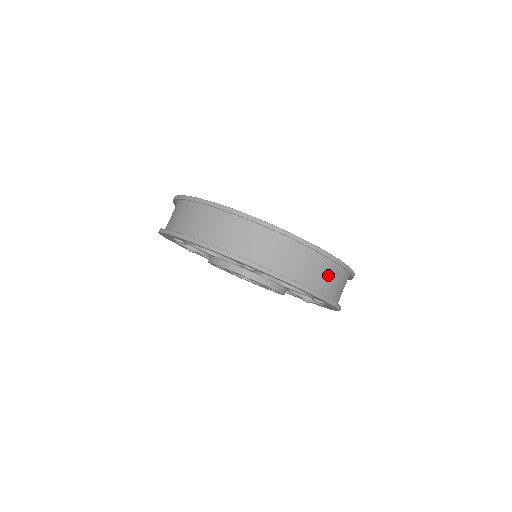
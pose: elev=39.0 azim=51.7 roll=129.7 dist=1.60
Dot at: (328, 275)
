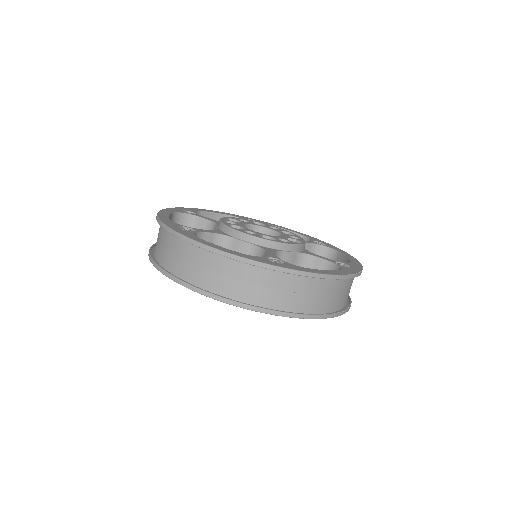
Dot at: (341, 290)
